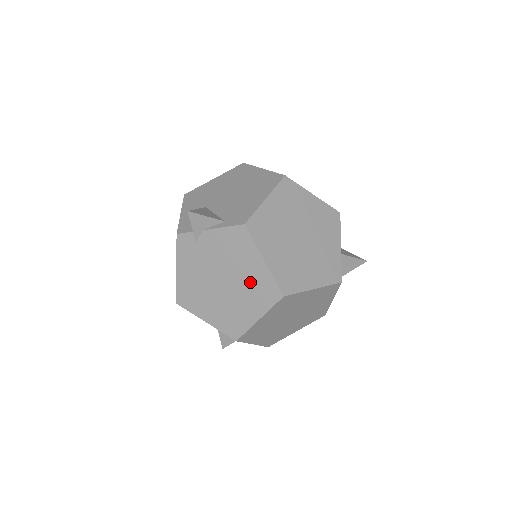
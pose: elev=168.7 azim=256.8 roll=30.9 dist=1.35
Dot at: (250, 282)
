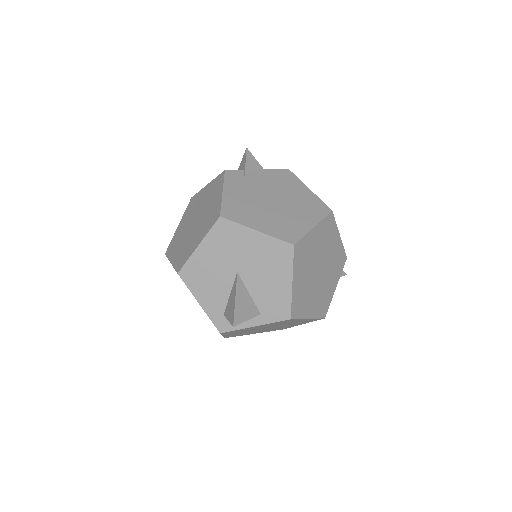
Dot at: (300, 201)
